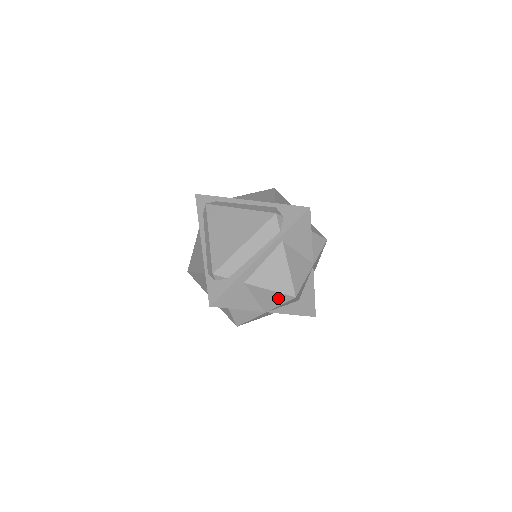
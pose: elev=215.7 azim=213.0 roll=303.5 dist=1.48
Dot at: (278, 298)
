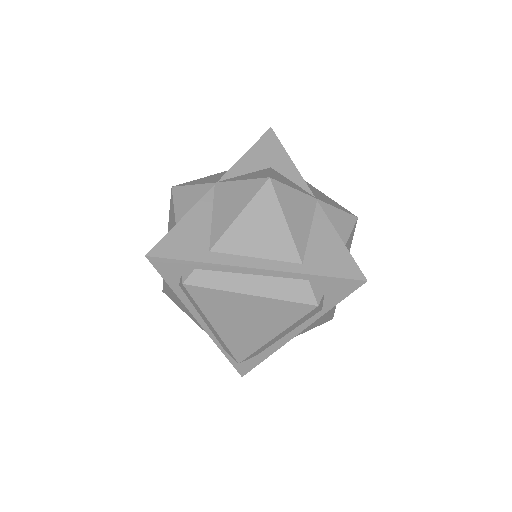
Dot at: occluded
